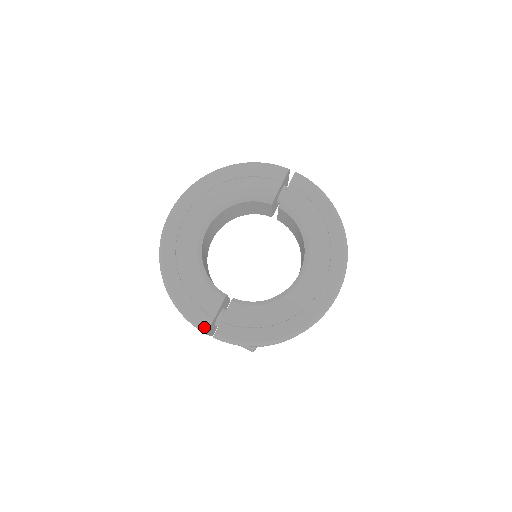
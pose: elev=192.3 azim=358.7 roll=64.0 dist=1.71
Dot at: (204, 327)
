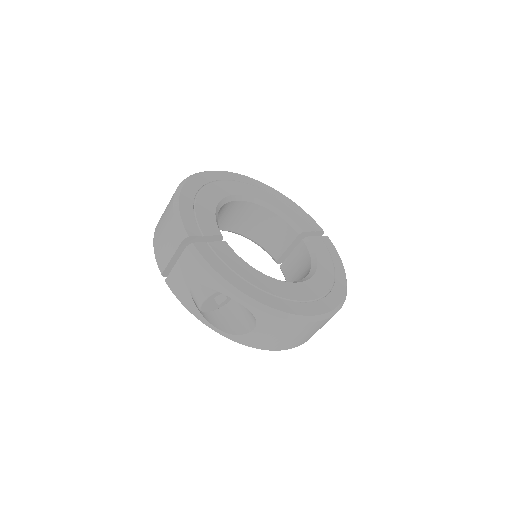
Dot at: (188, 231)
